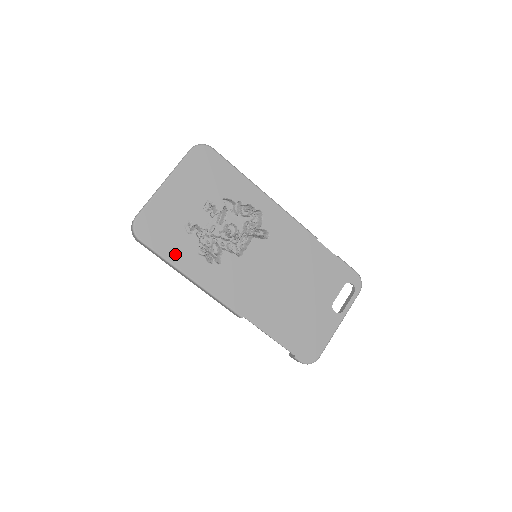
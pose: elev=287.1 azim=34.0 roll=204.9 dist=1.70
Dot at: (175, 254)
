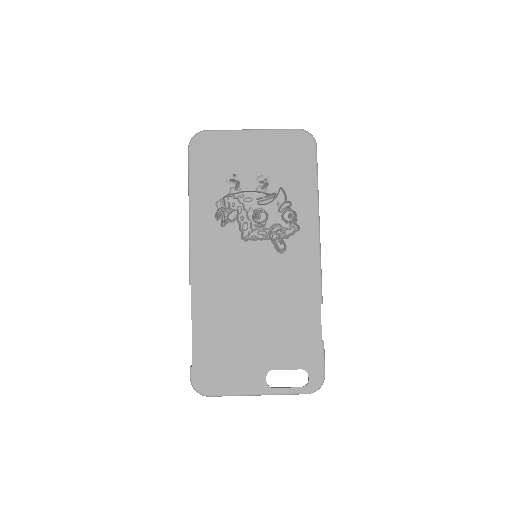
Dot at: (200, 183)
